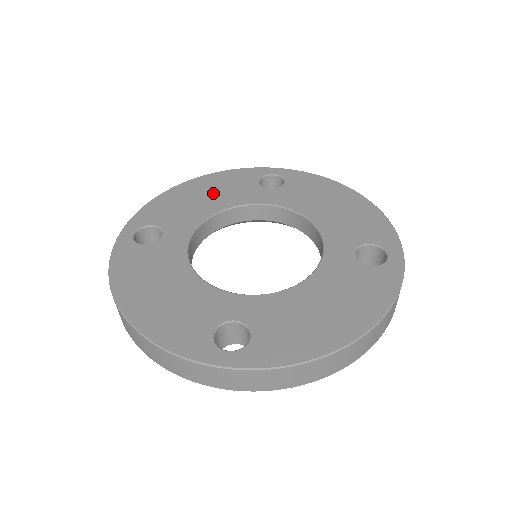
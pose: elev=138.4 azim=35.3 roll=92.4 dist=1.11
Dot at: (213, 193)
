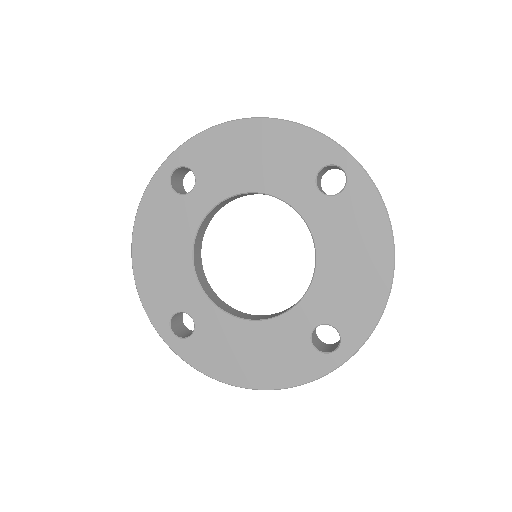
Dot at: (265, 159)
